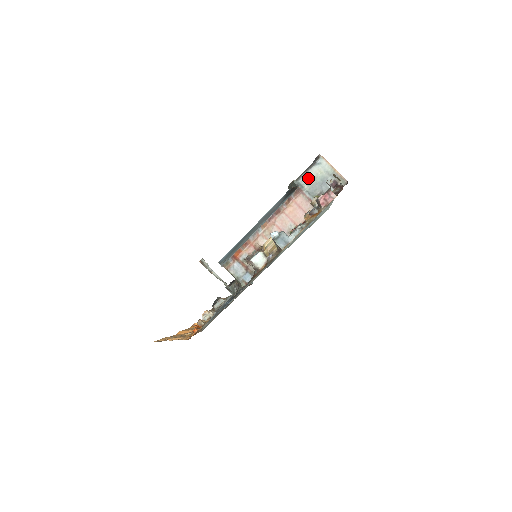
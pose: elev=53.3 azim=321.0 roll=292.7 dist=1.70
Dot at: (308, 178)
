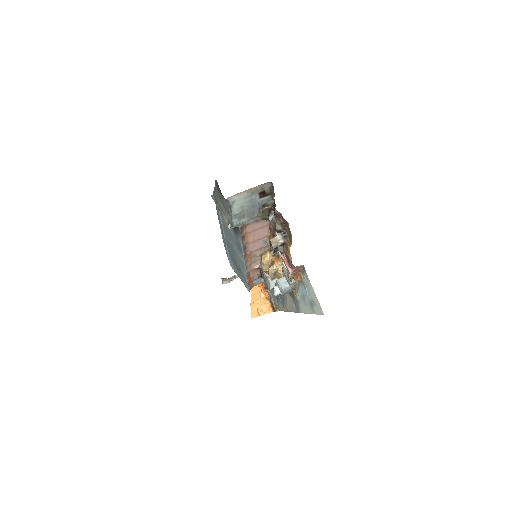
Dot at: (238, 216)
